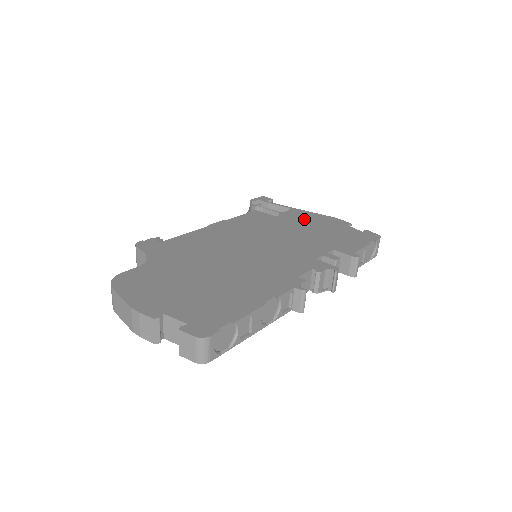
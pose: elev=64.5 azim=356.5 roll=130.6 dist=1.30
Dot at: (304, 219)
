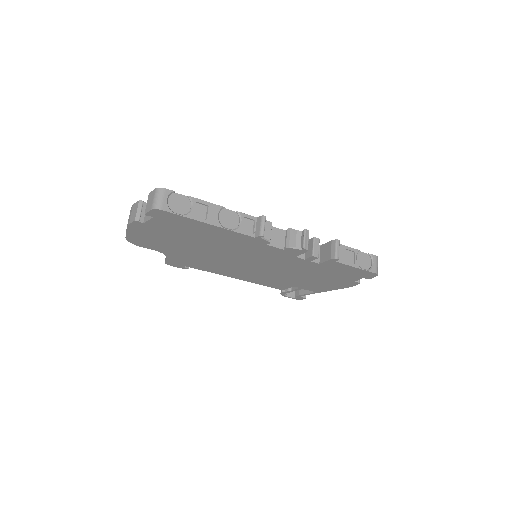
Dot at: occluded
